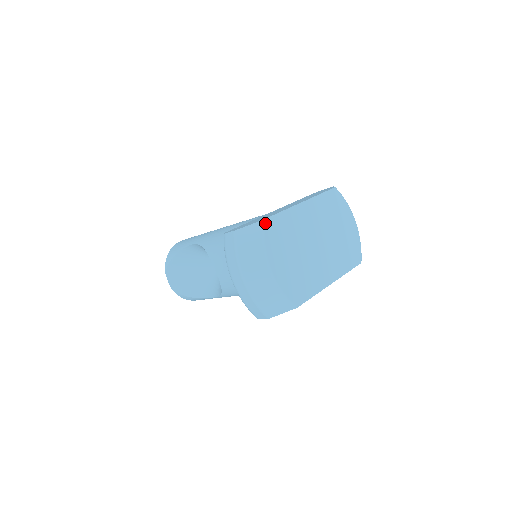
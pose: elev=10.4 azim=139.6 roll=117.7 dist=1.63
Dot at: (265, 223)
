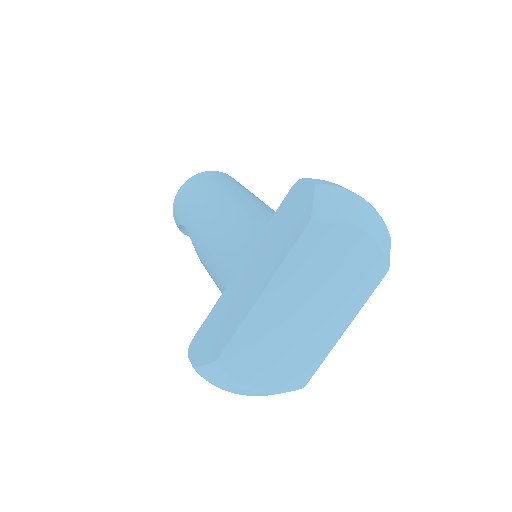
Dot at: (220, 362)
